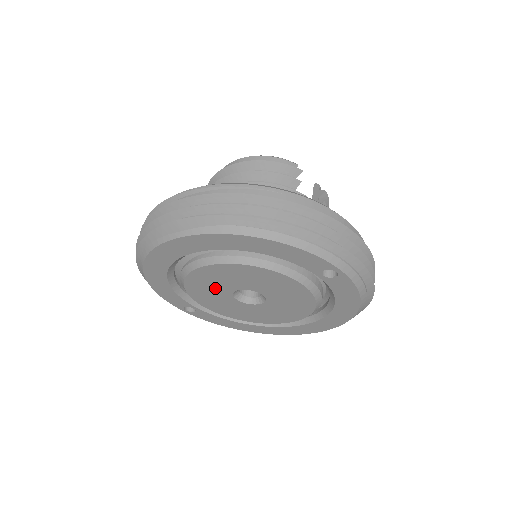
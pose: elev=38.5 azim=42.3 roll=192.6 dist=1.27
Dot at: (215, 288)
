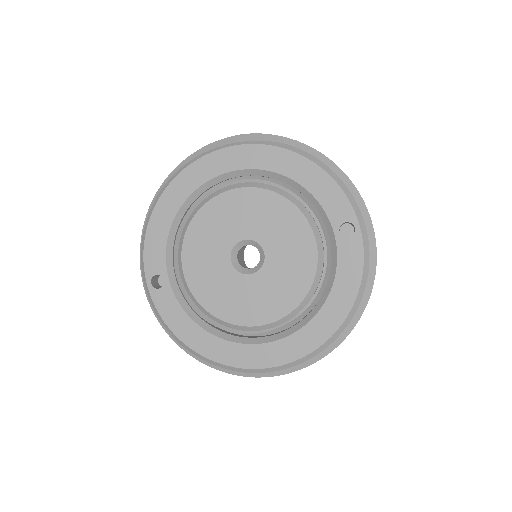
Dot at: (221, 232)
